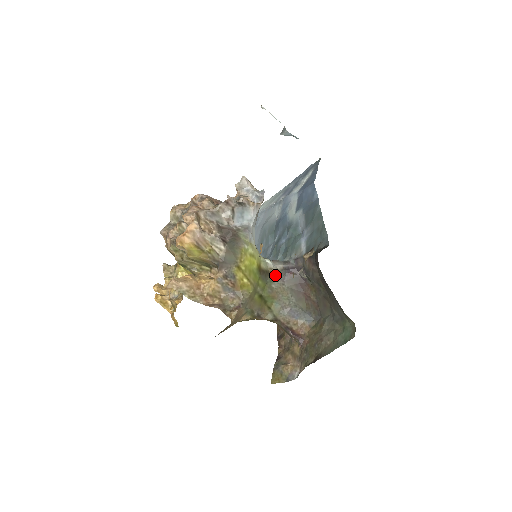
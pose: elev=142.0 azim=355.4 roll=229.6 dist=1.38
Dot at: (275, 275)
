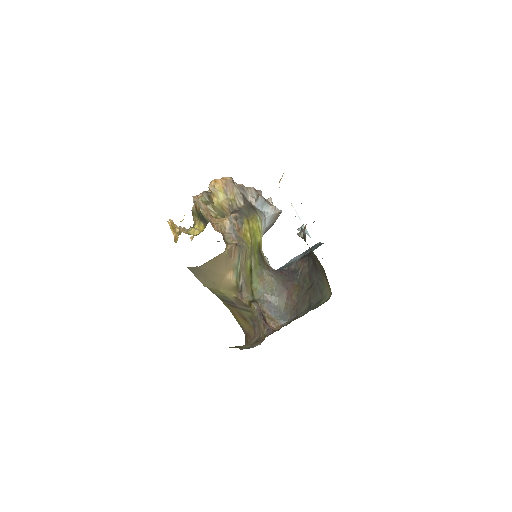
Dot at: (268, 266)
